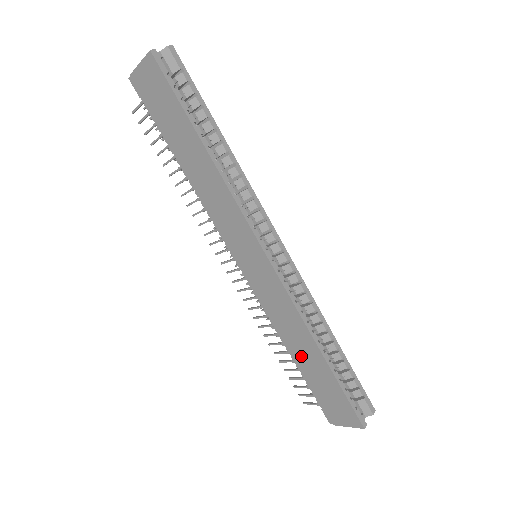
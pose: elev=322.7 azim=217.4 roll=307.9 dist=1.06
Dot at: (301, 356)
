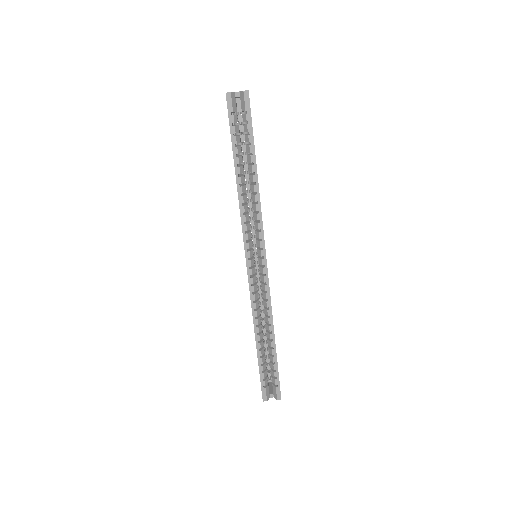
Dot at: occluded
